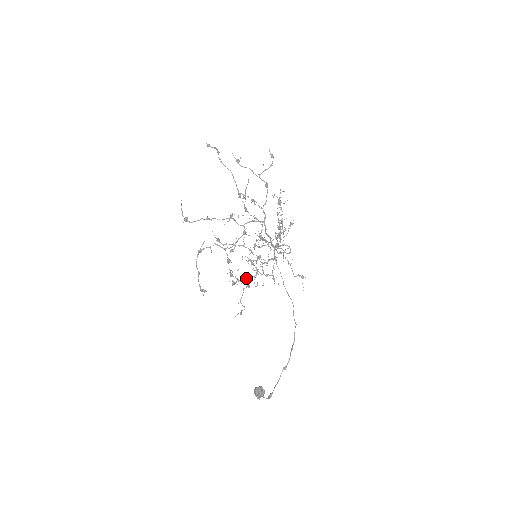
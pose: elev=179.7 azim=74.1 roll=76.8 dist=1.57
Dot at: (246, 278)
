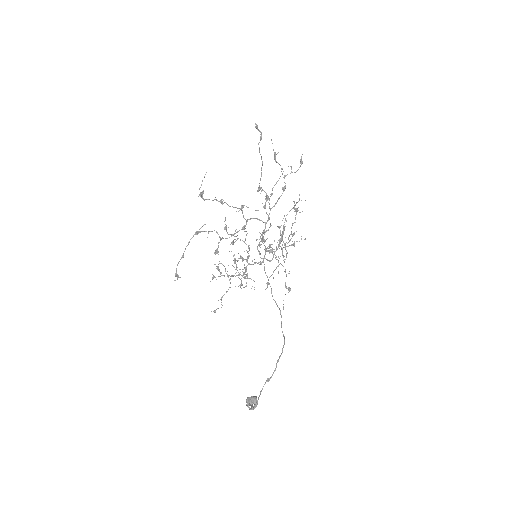
Dot at: (228, 275)
